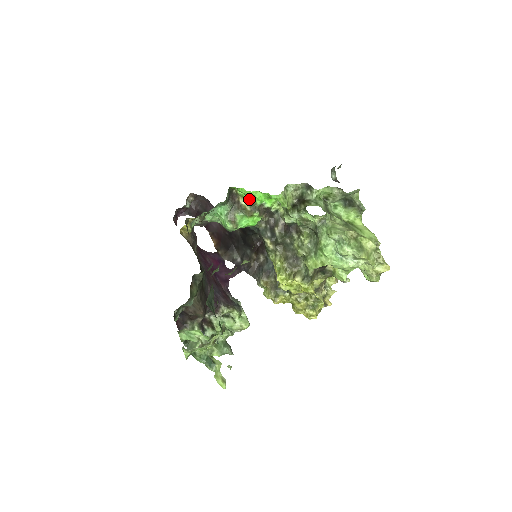
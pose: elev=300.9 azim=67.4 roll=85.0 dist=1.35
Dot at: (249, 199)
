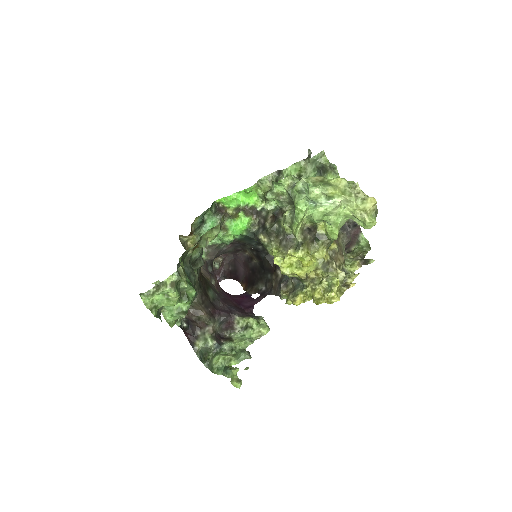
Dot at: (235, 207)
